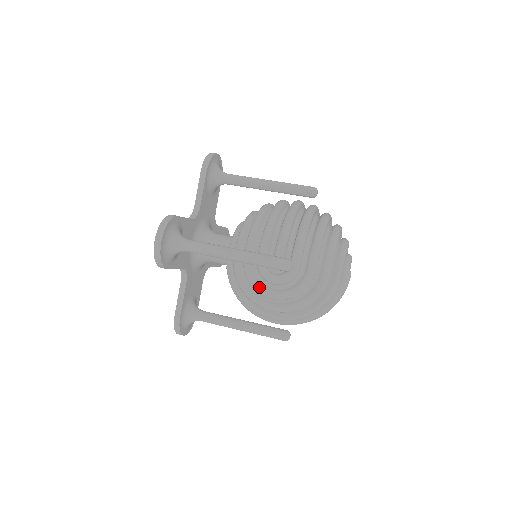
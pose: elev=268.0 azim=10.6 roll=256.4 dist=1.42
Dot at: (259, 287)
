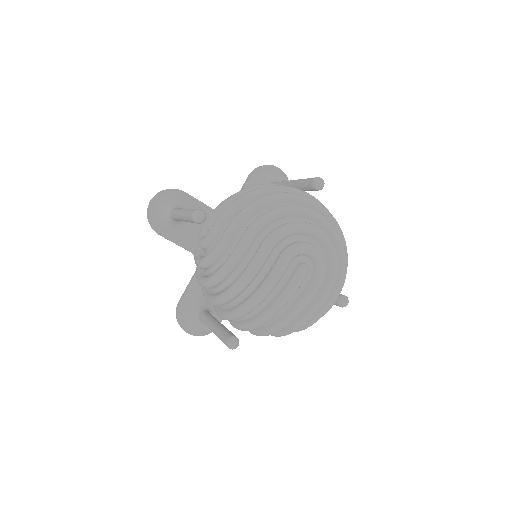
Dot at: (196, 253)
